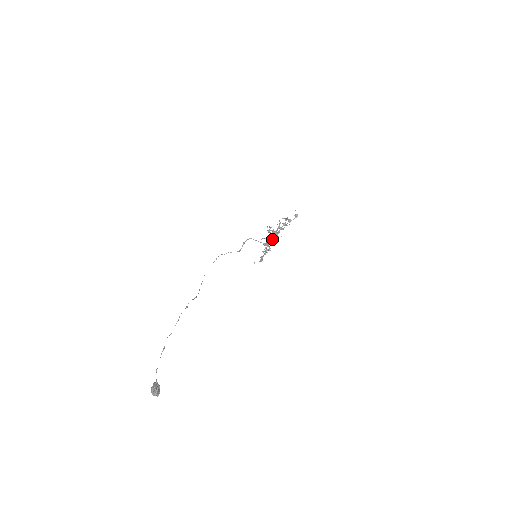
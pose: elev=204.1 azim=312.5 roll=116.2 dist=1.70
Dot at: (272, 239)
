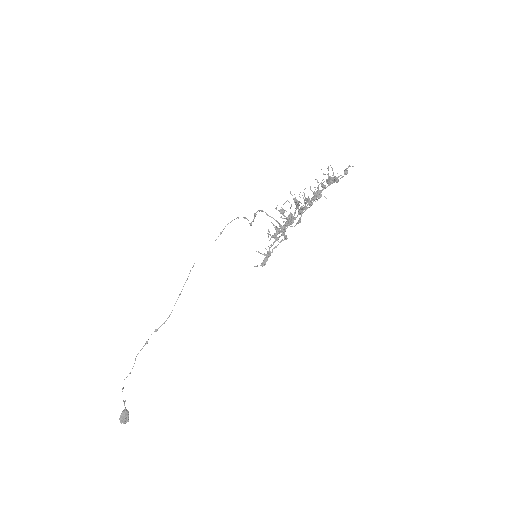
Dot at: (283, 230)
